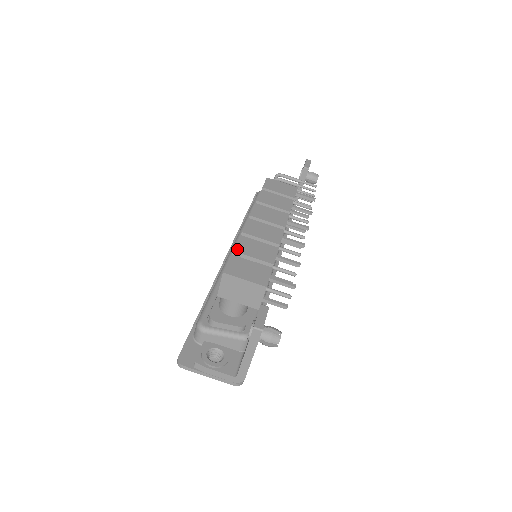
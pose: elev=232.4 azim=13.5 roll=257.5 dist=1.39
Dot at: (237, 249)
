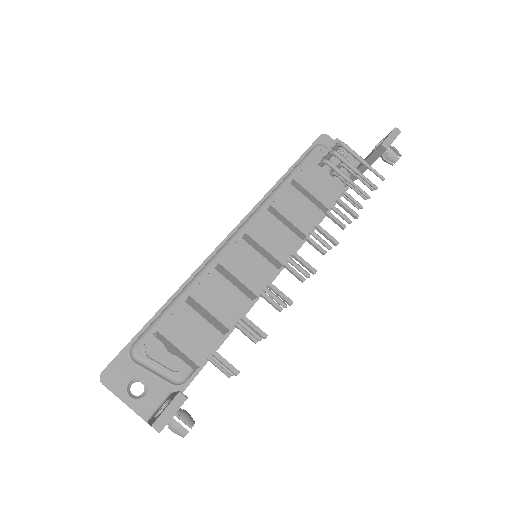
Dot at: (196, 293)
